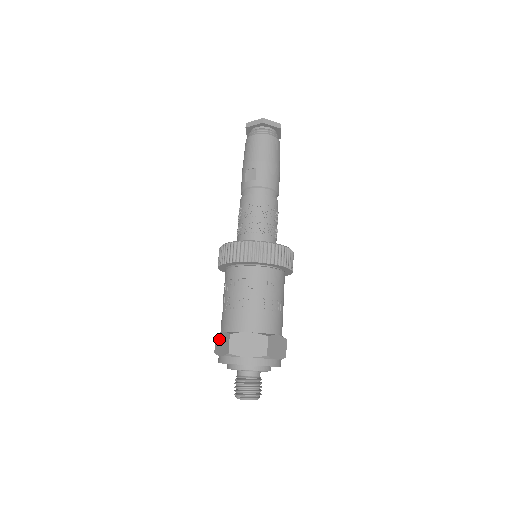
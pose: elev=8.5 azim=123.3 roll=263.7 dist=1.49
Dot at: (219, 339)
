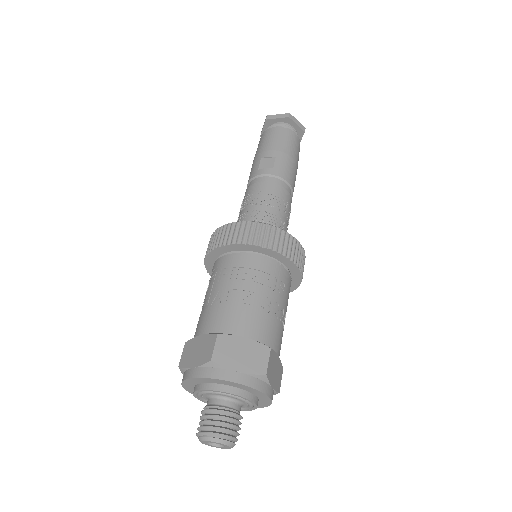
Dot at: (192, 345)
